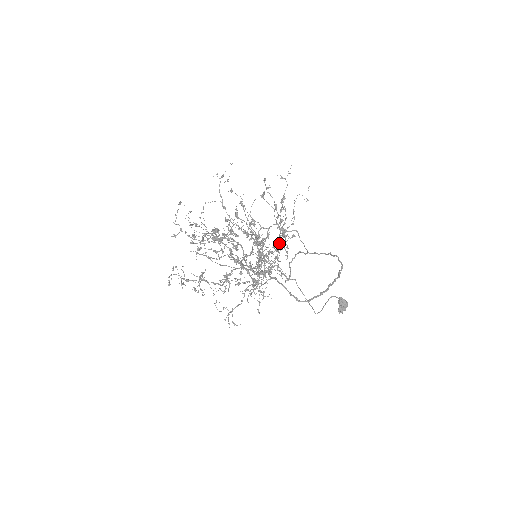
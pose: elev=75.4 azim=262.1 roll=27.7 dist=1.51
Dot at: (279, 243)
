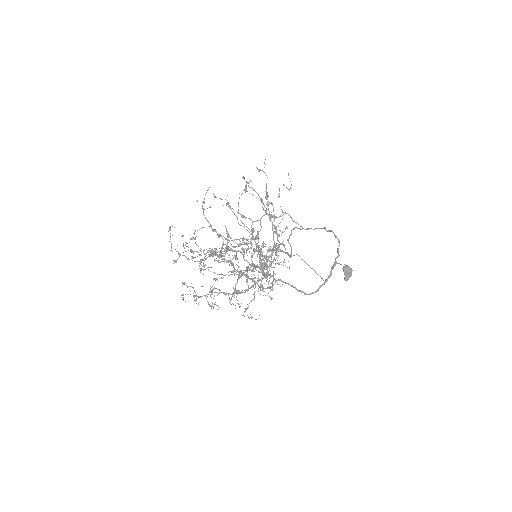
Dot at: (275, 247)
